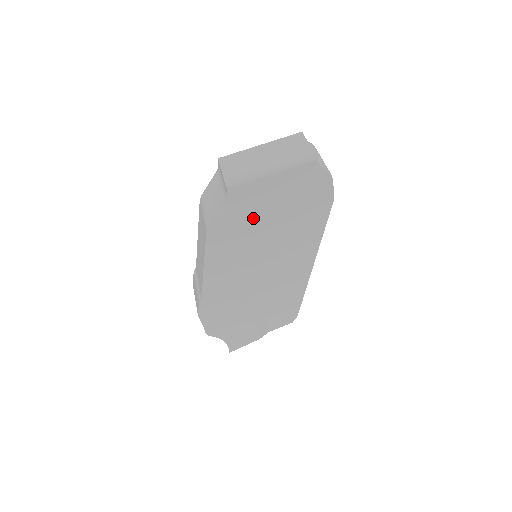
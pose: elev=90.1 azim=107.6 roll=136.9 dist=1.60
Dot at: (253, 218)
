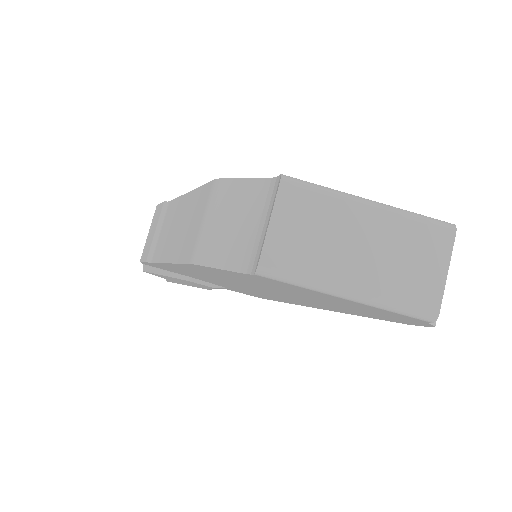
Dot at: (274, 286)
